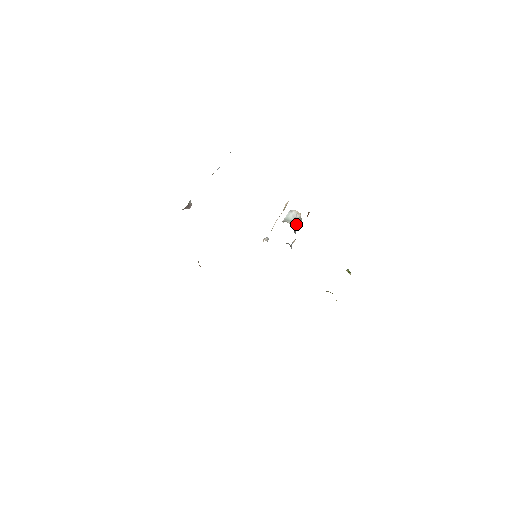
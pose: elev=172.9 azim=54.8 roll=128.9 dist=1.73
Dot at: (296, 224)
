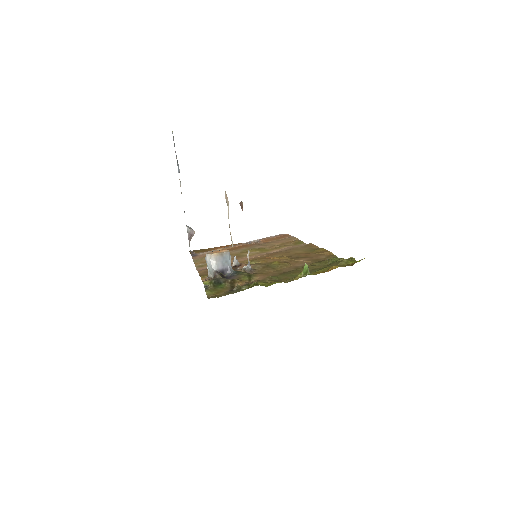
Dot at: (219, 269)
